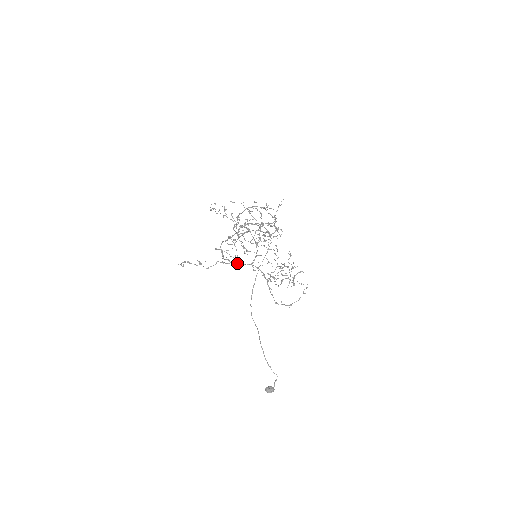
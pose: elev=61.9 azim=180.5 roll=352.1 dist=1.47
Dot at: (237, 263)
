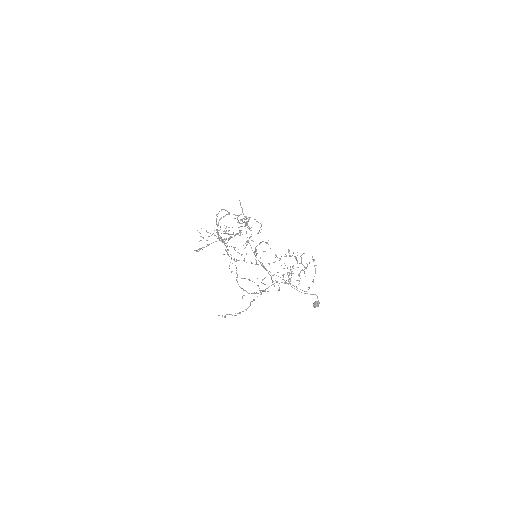
Dot at: occluded
